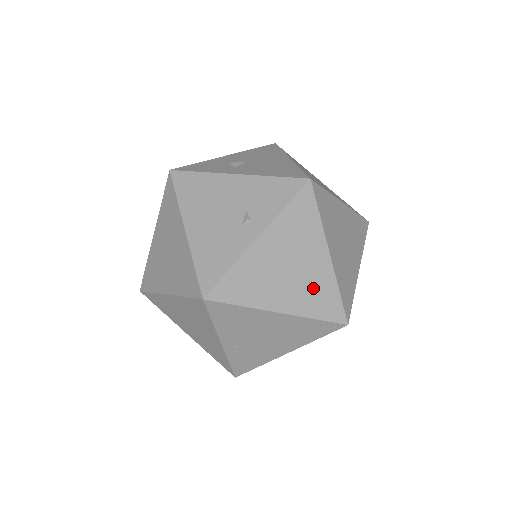
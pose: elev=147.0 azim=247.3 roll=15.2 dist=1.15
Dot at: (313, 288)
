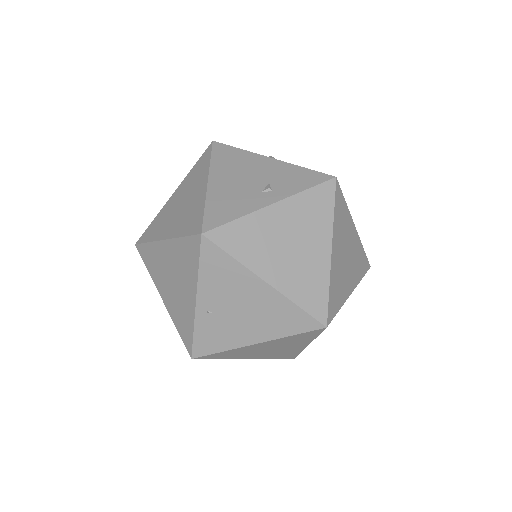
Dot at: (306, 274)
